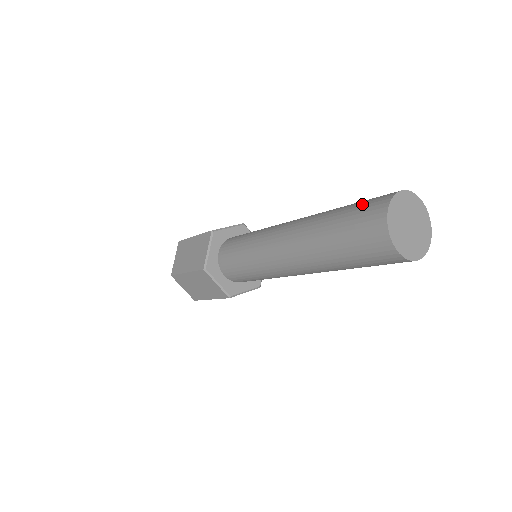
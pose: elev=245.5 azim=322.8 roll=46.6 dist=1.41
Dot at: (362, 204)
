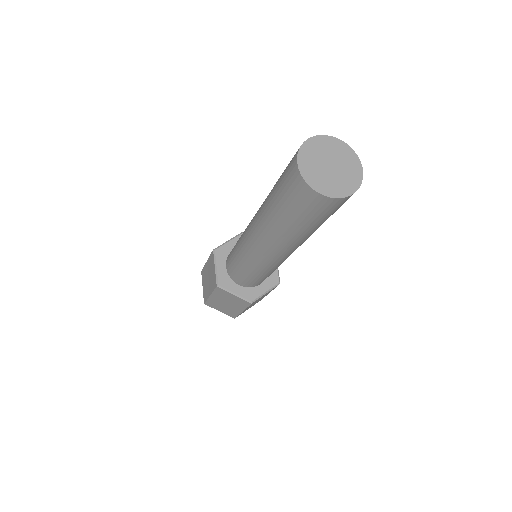
Dot at: (286, 167)
